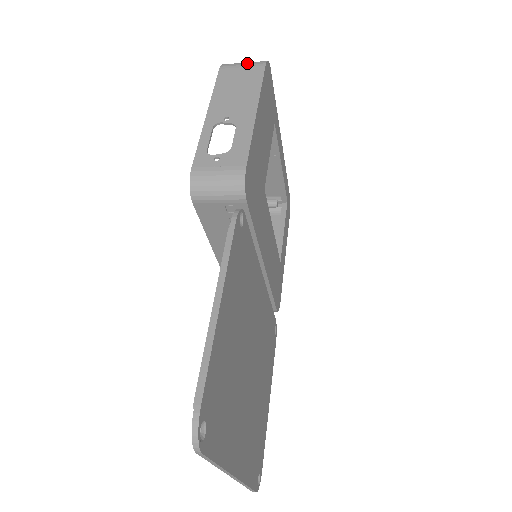
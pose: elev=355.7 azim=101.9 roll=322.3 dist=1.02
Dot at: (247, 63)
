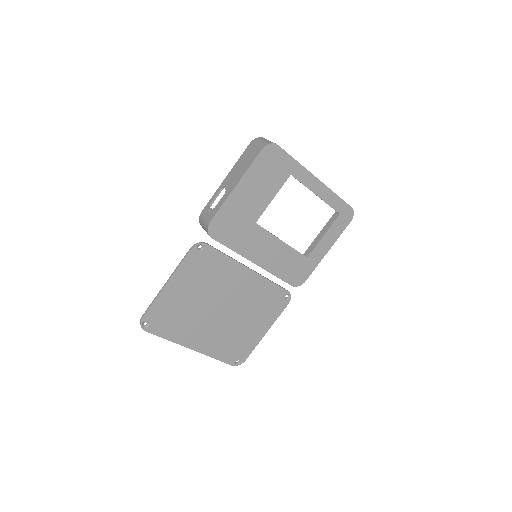
Dot at: (259, 144)
